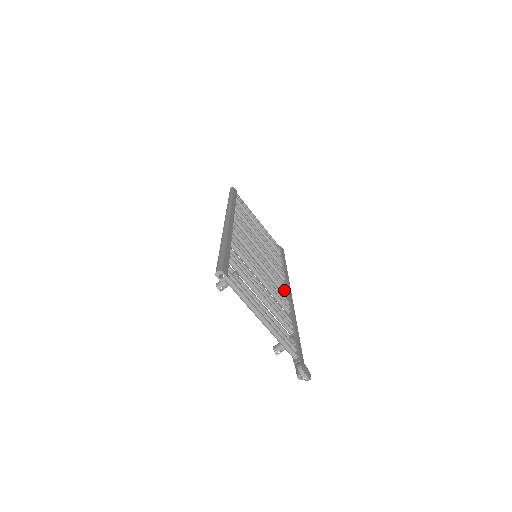
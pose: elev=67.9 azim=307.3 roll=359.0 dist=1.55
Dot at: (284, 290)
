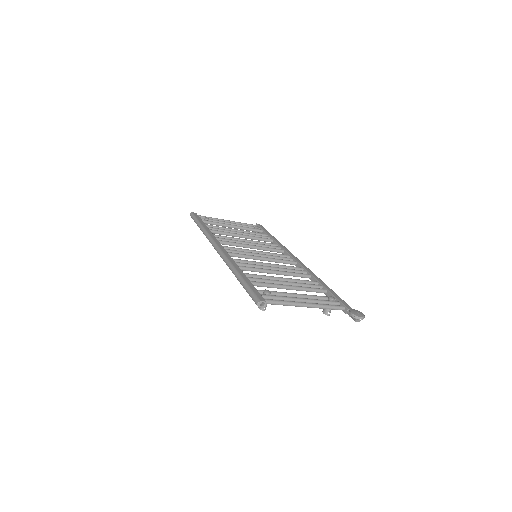
Dot at: (292, 262)
